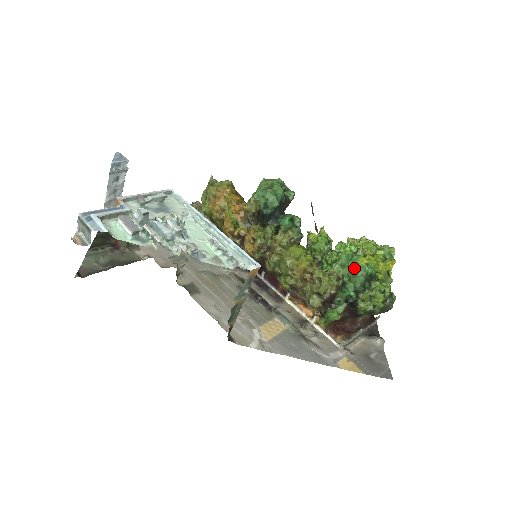
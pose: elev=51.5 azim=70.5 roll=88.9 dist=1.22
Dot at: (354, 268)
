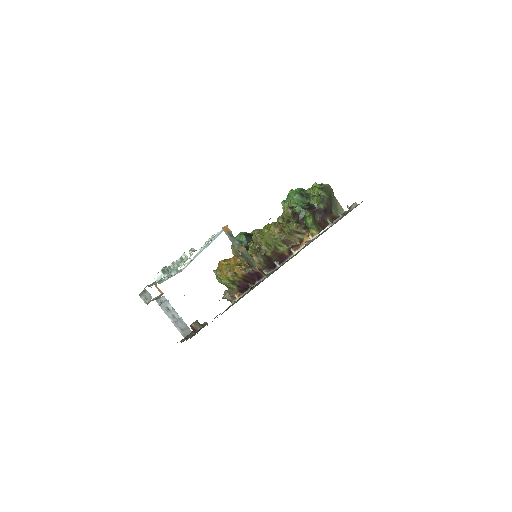
Dot at: (289, 197)
